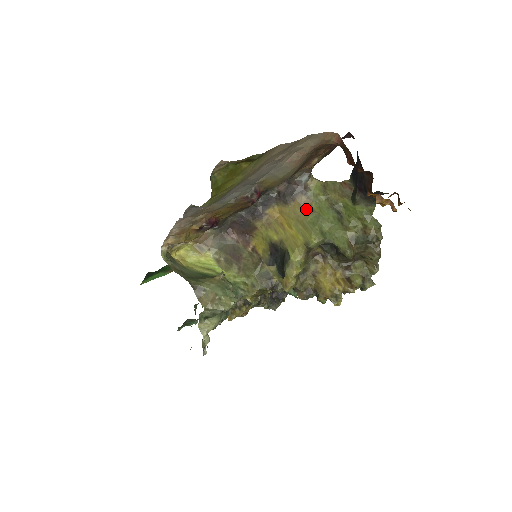
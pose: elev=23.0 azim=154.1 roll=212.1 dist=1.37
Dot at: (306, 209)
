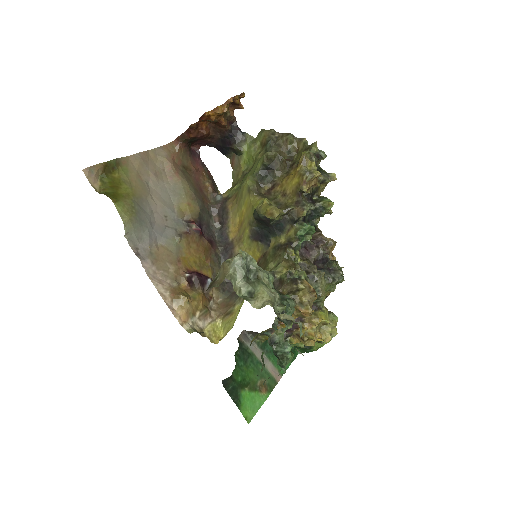
Dot at: (236, 198)
